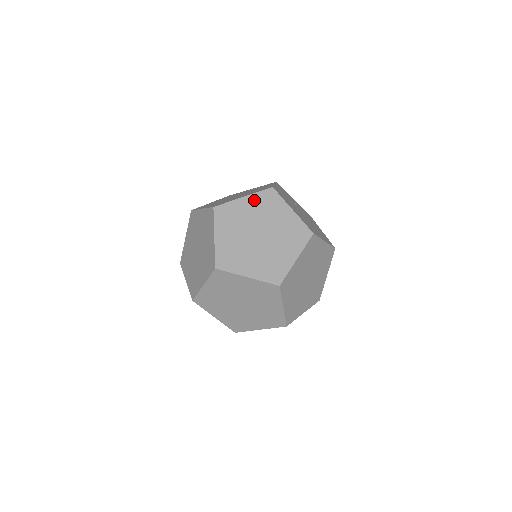
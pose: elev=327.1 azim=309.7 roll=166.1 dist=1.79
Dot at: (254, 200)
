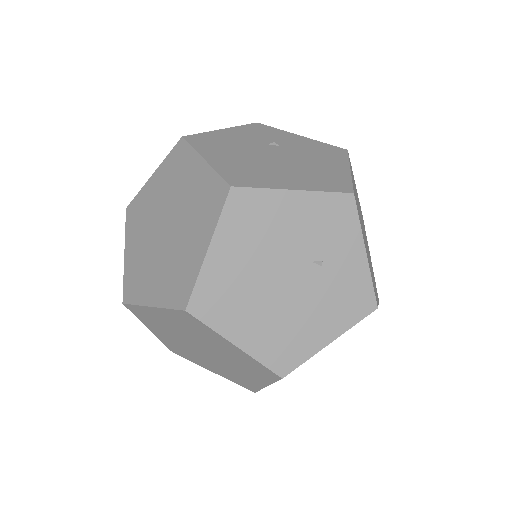
Dot at: (162, 172)
